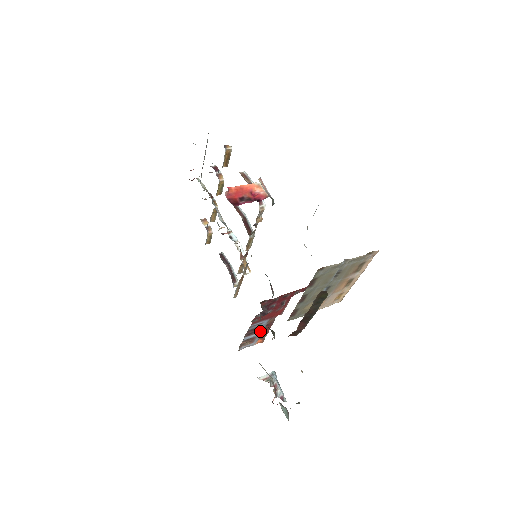
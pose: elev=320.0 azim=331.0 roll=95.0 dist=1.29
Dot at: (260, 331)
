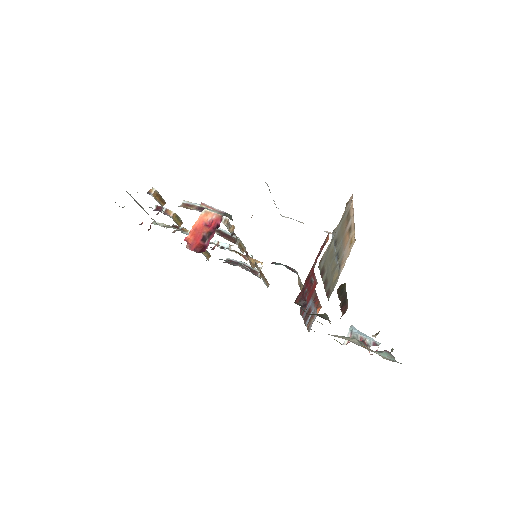
Dot at: (312, 308)
